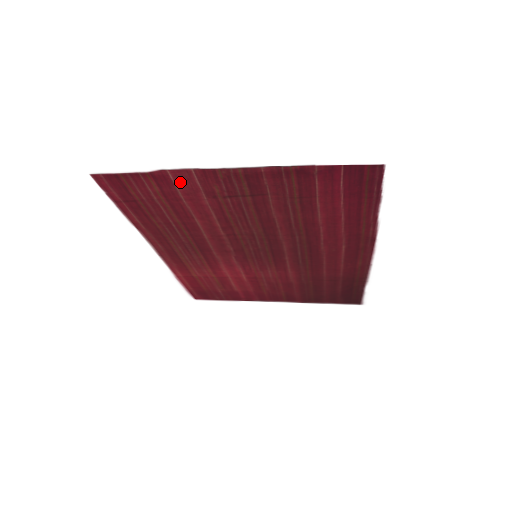
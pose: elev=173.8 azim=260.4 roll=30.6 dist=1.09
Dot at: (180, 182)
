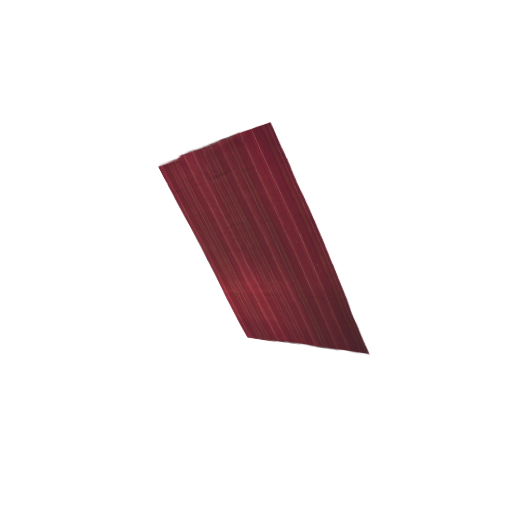
Dot at: (192, 166)
